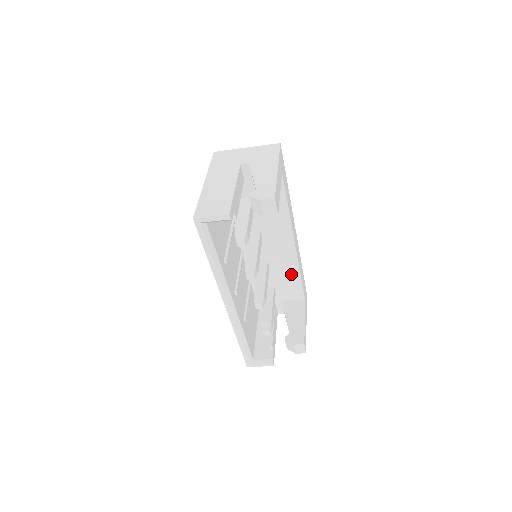
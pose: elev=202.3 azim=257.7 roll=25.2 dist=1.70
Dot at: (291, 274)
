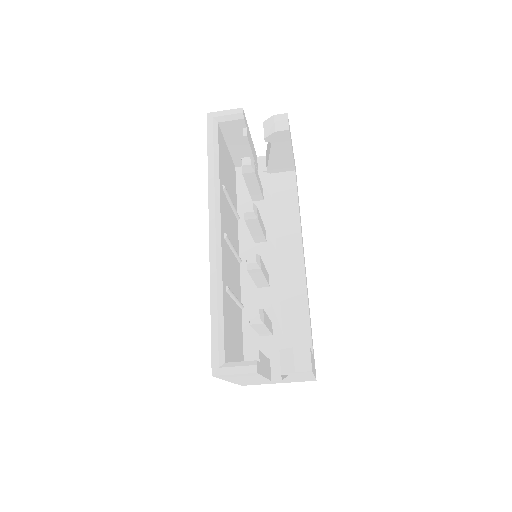
Dot at: (296, 307)
